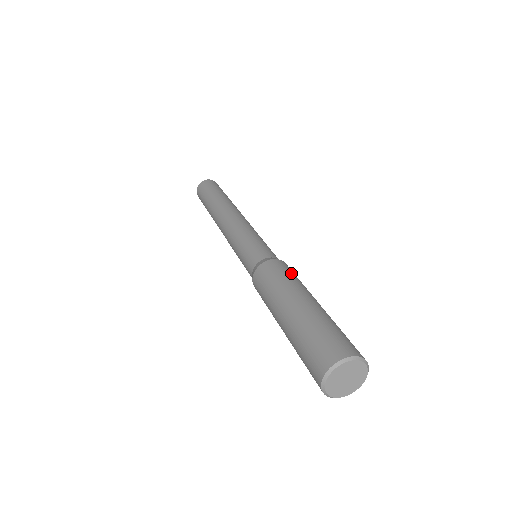
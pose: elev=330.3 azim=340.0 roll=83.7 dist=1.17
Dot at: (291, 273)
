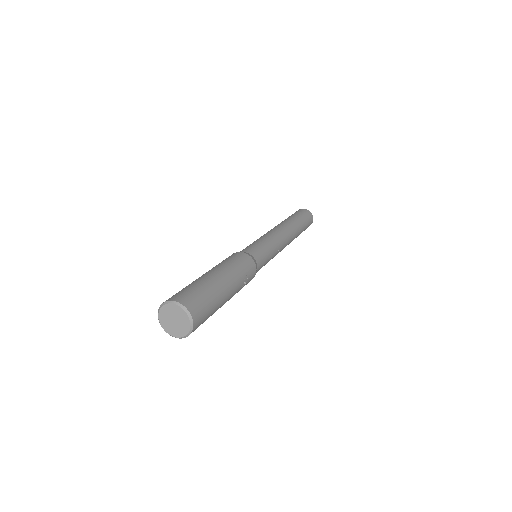
Dot at: (242, 265)
